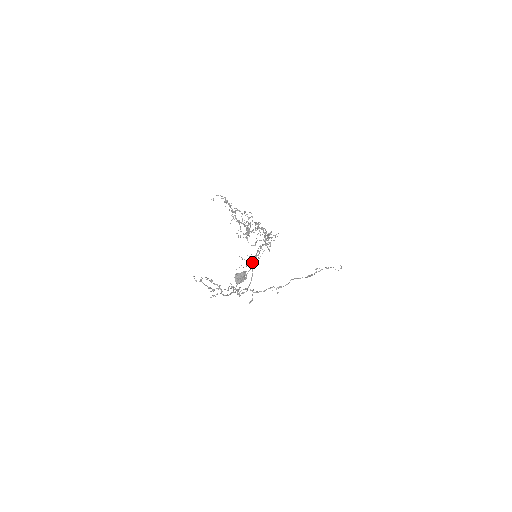
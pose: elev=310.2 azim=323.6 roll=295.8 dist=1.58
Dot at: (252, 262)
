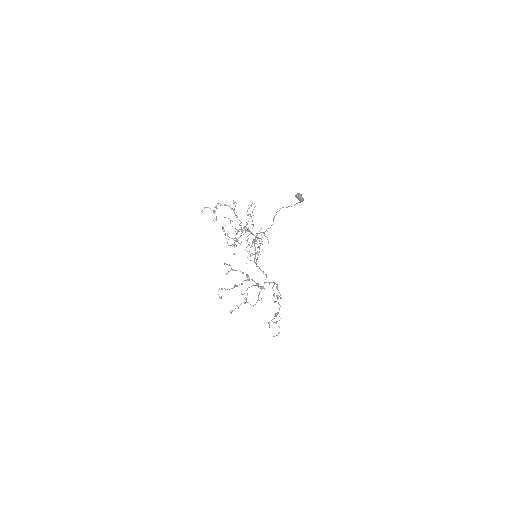
Dot at: occluded
